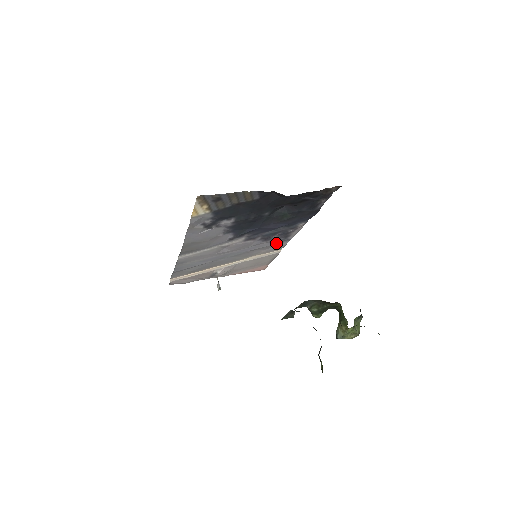
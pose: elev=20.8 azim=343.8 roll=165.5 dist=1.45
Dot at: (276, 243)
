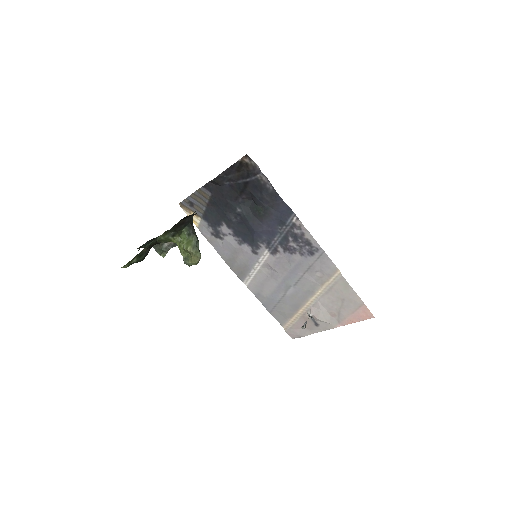
Dot at: (313, 257)
